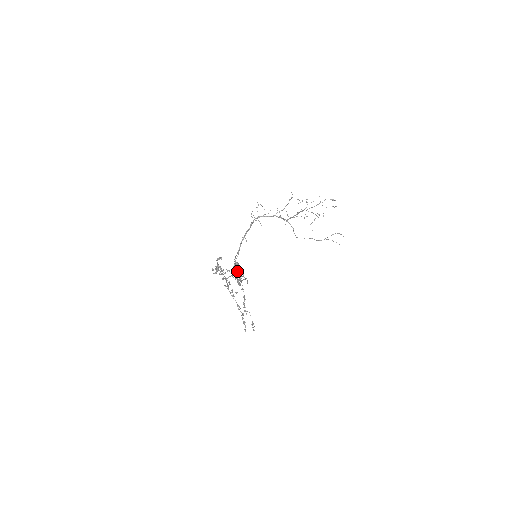
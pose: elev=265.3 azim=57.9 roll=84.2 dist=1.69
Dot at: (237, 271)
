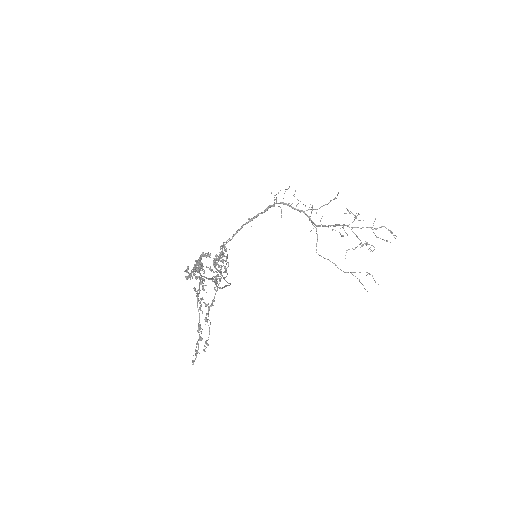
Dot at: occluded
